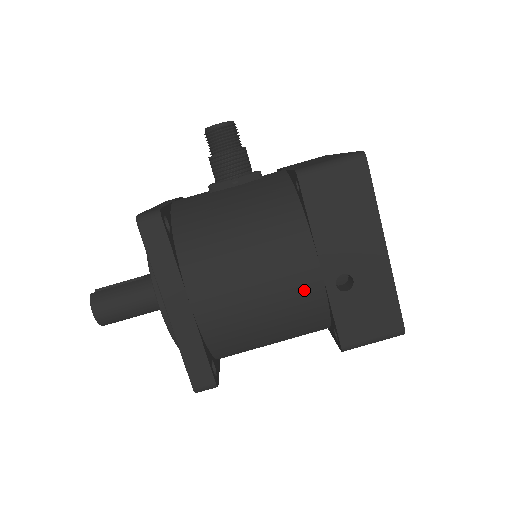
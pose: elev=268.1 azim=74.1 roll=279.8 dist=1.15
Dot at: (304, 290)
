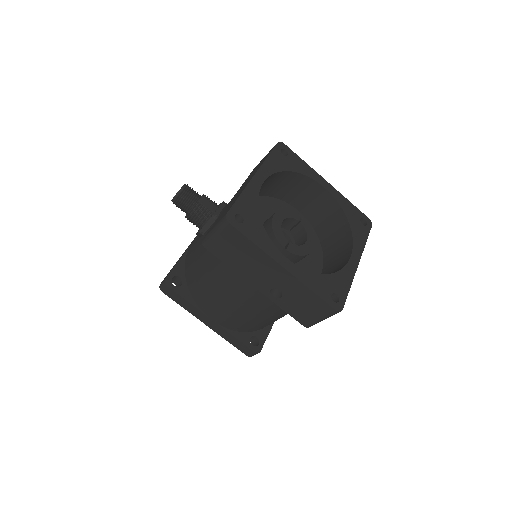
Dot at: (259, 301)
